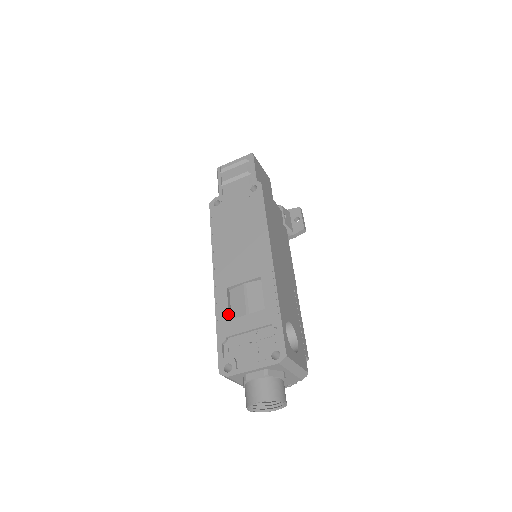
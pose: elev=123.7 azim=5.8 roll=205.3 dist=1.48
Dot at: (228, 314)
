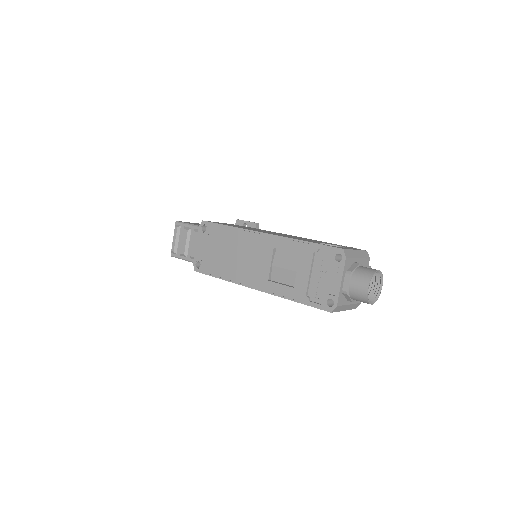
Dot at: (289, 287)
